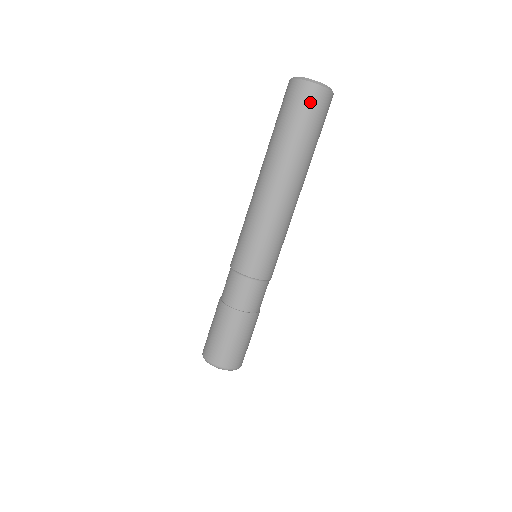
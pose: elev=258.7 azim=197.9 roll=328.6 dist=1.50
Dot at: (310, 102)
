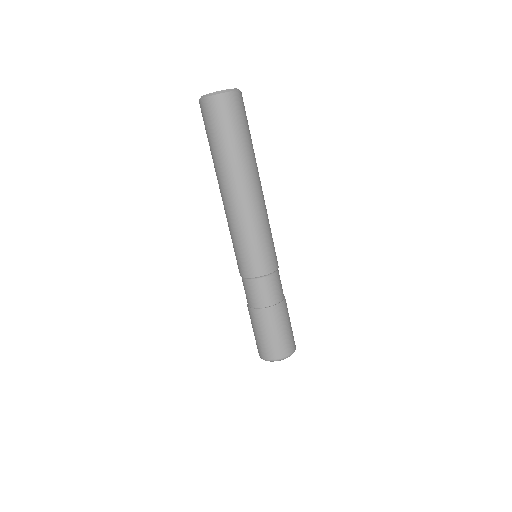
Dot at: (240, 108)
